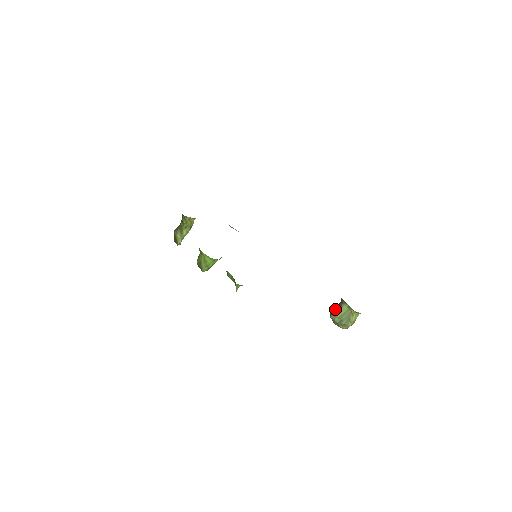
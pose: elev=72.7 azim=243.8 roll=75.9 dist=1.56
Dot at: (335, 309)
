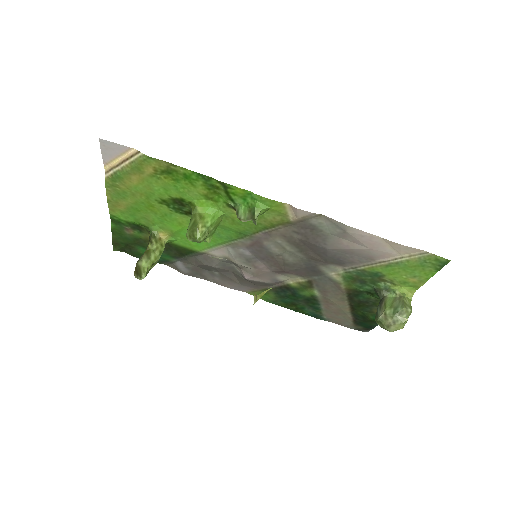
Dot at: (378, 307)
